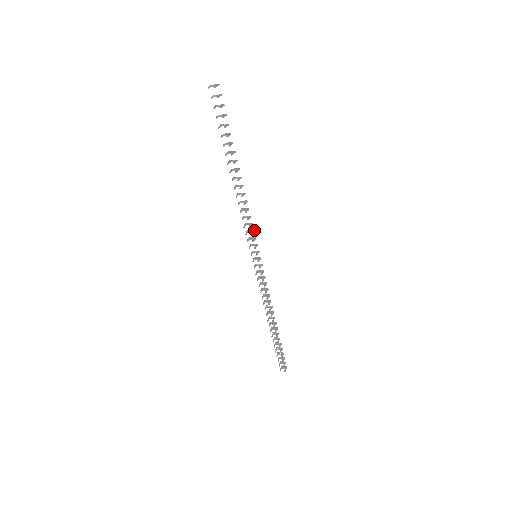
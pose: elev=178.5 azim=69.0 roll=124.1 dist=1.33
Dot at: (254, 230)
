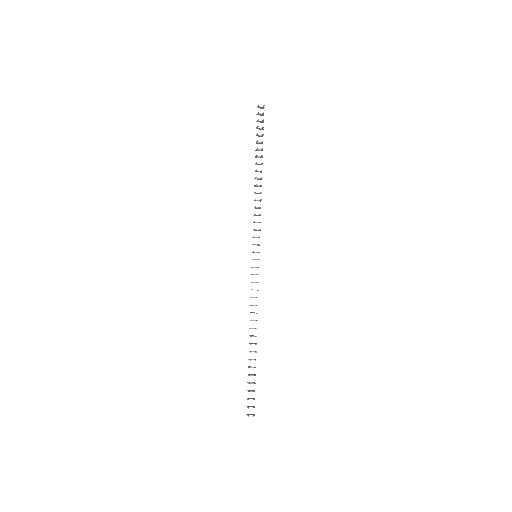
Dot at: (260, 230)
